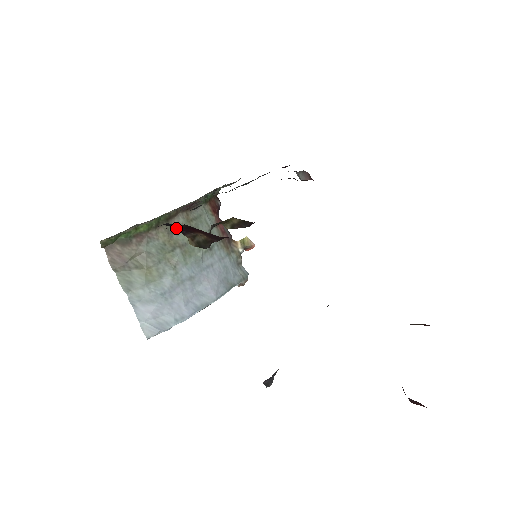
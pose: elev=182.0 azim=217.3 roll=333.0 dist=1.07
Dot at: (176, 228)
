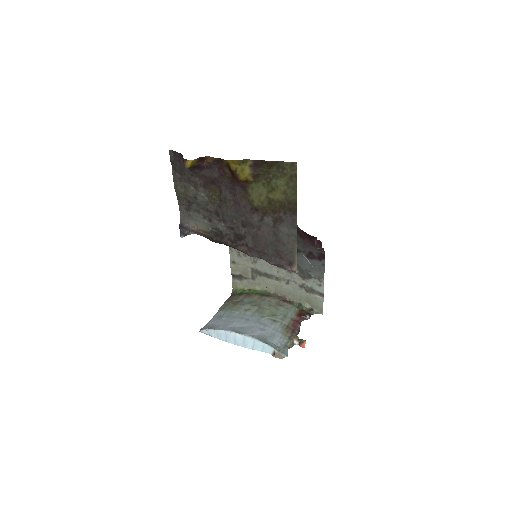
Dot at: (267, 301)
